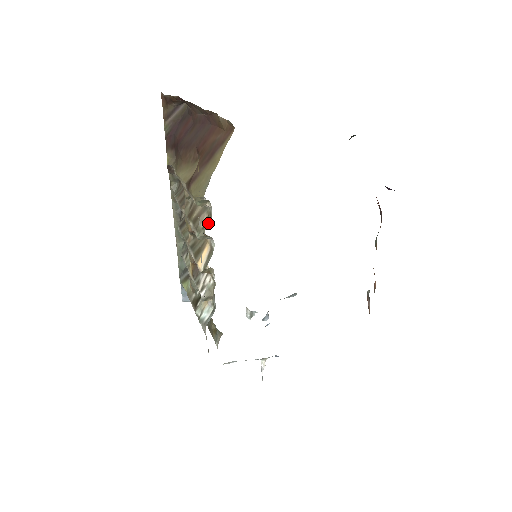
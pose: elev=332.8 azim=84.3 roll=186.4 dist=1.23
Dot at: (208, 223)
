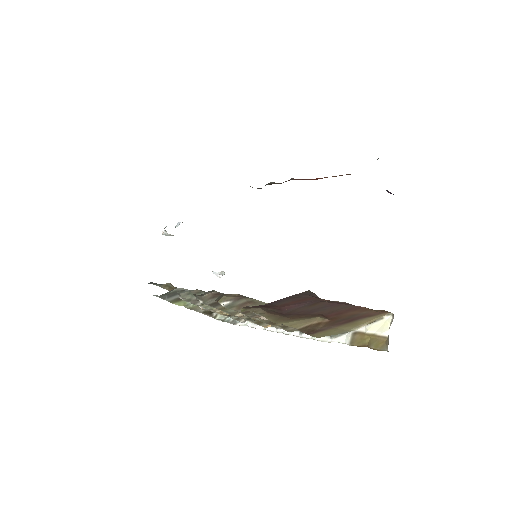
Dot at: occluded
